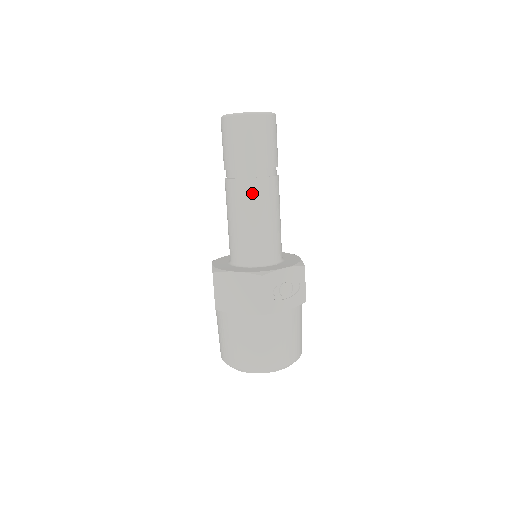
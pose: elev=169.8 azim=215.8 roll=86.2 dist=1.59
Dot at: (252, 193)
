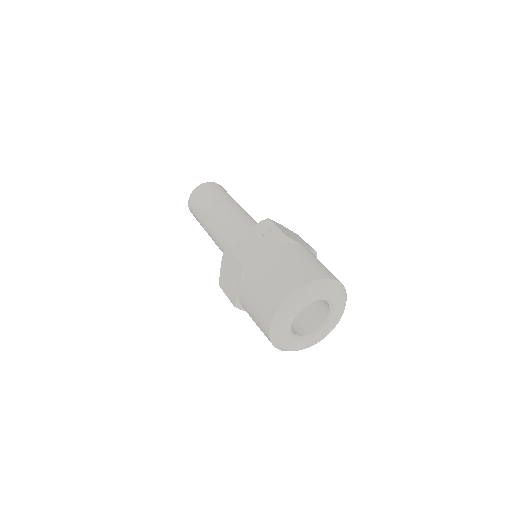
Dot at: (213, 221)
